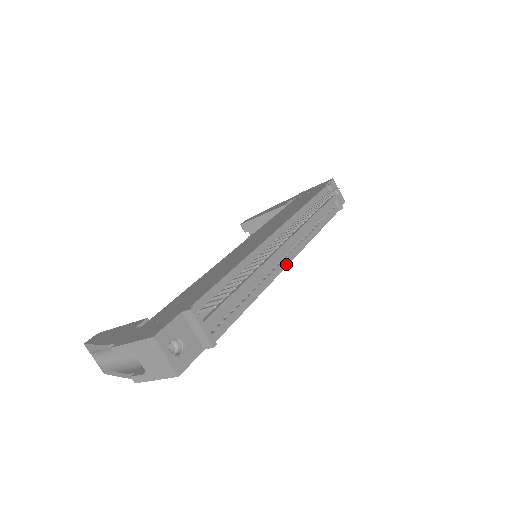
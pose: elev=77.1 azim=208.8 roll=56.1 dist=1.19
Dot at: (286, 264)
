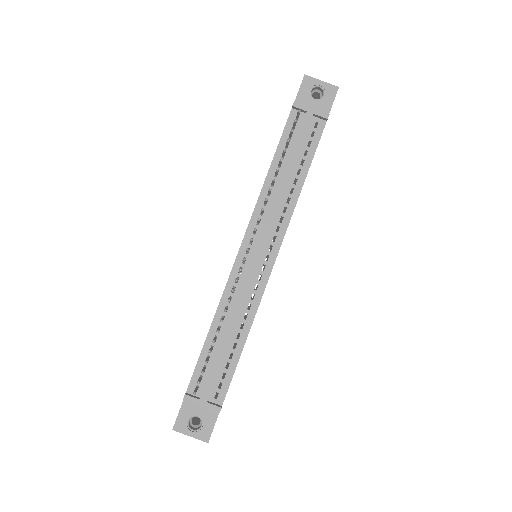
Dot at: (270, 269)
